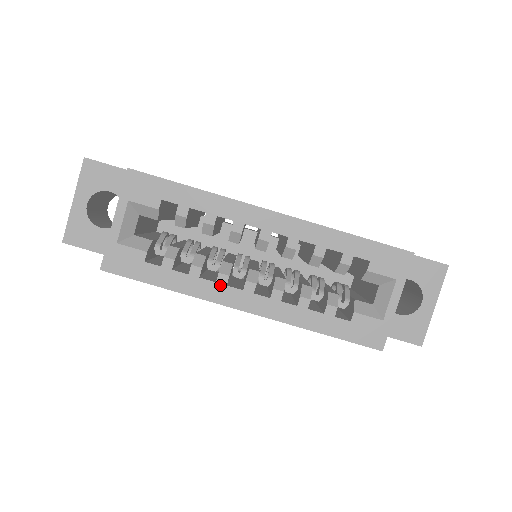
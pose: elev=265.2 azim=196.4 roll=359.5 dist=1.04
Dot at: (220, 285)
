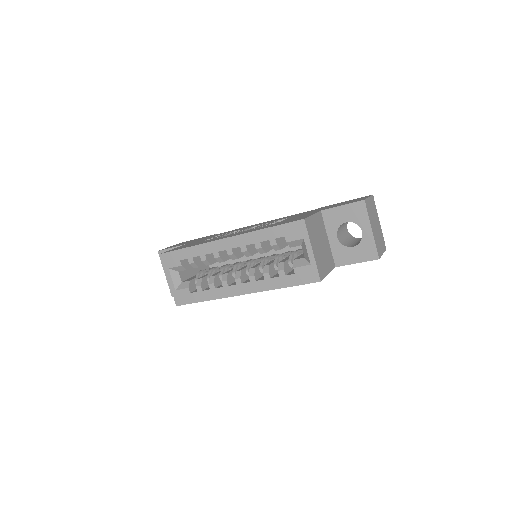
Dot at: (225, 287)
